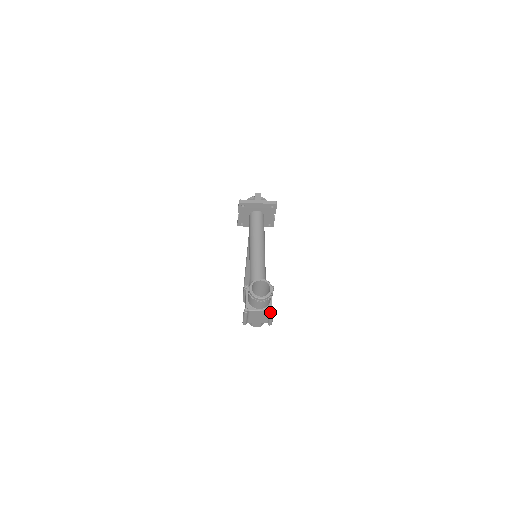
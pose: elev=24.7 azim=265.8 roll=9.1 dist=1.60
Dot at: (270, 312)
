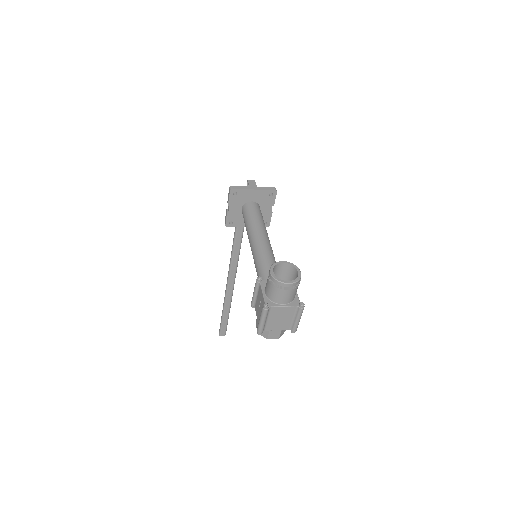
Dot at: (298, 307)
